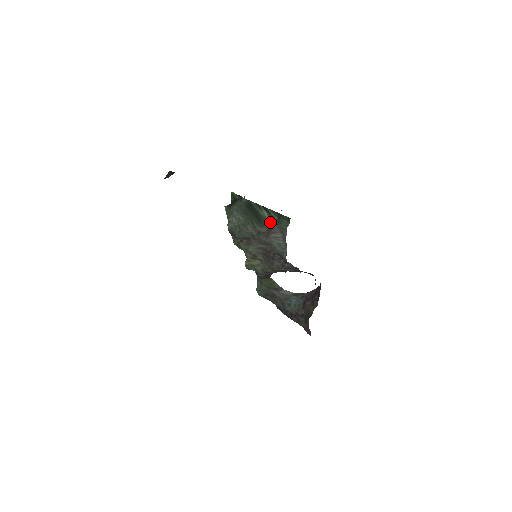
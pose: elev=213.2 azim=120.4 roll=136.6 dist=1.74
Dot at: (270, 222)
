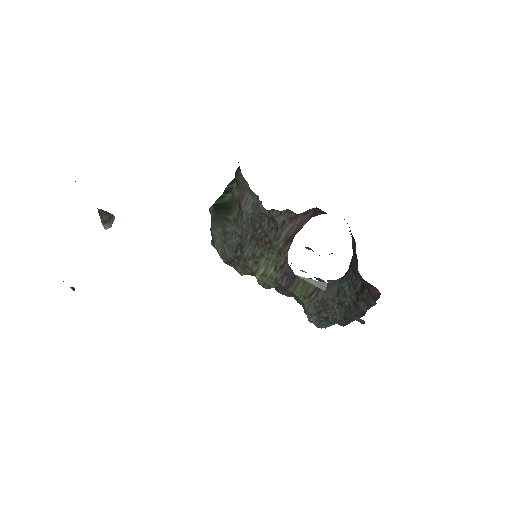
Dot at: (235, 196)
